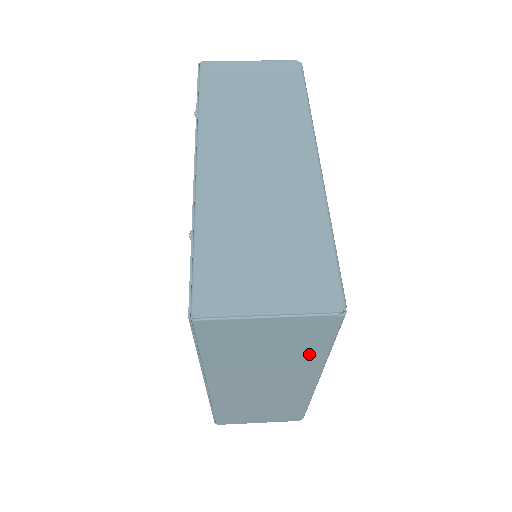
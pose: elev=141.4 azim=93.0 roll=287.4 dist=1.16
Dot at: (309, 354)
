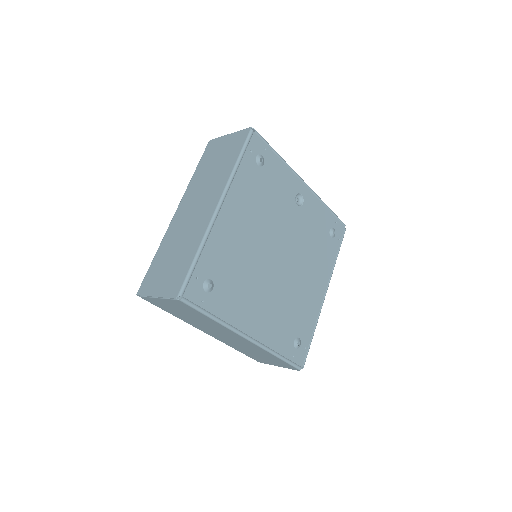
Dot at: (208, 320)
